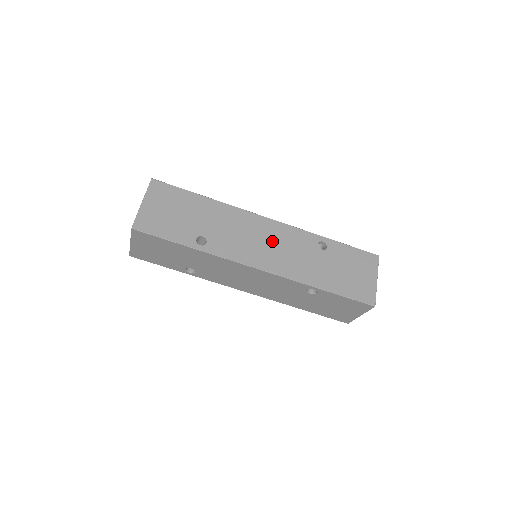
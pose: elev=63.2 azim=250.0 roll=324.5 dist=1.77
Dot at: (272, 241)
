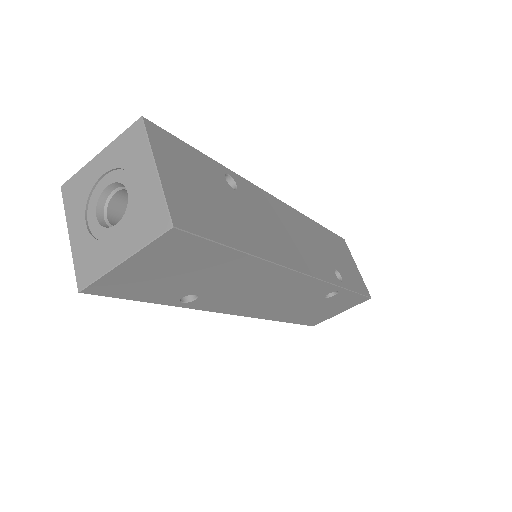
Dot at: (282, 295)
